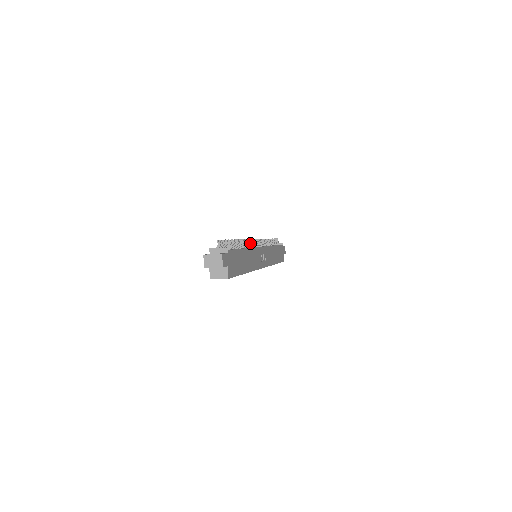
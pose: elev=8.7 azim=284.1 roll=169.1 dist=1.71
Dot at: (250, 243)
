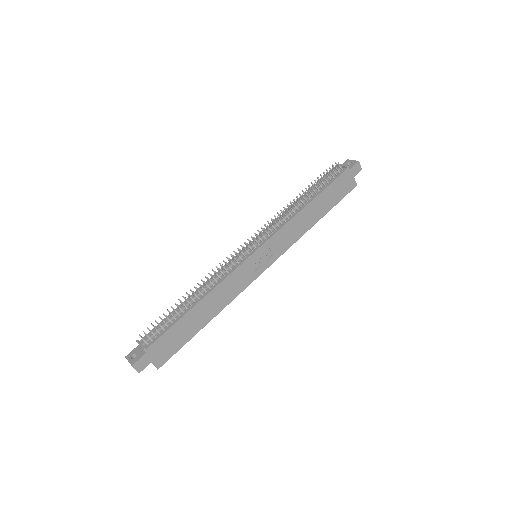
Dot at: (227, 265)
